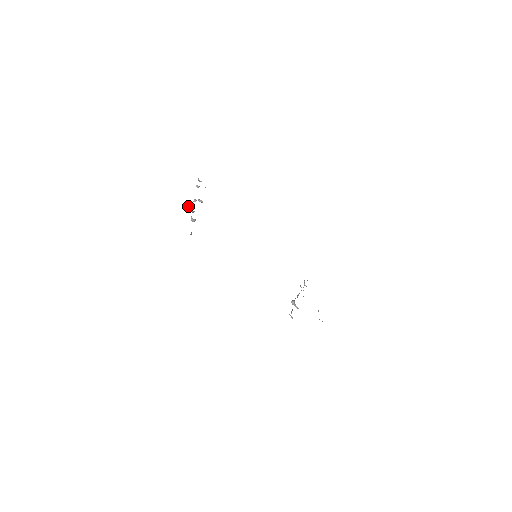
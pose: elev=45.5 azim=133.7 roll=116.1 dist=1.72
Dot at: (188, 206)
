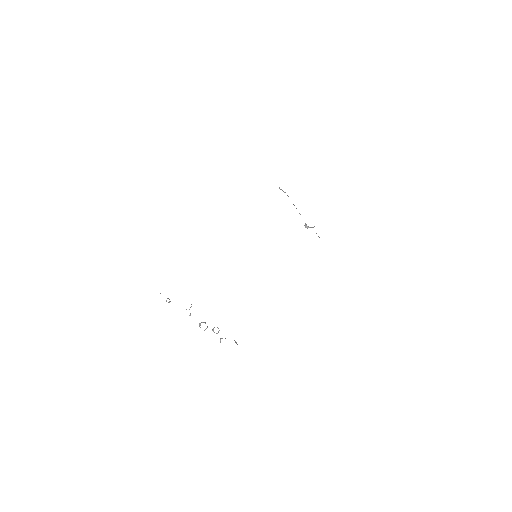
Dot at: occluded
